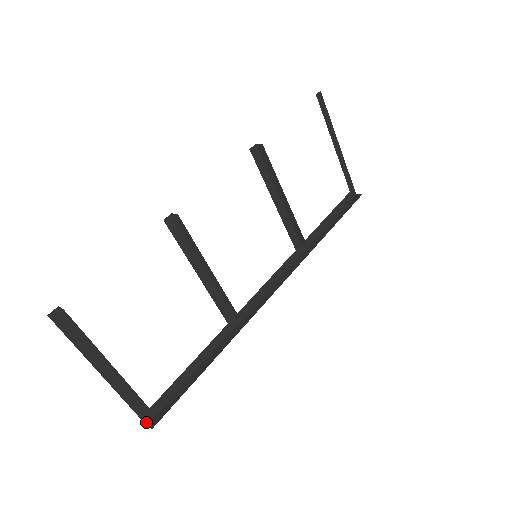
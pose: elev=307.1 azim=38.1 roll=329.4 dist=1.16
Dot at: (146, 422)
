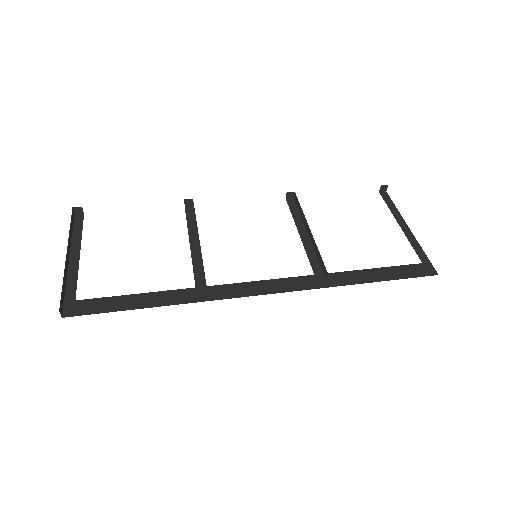
Dot at: (64, 316)
